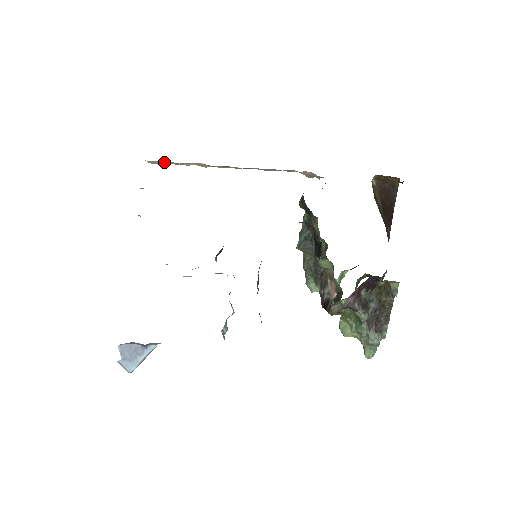
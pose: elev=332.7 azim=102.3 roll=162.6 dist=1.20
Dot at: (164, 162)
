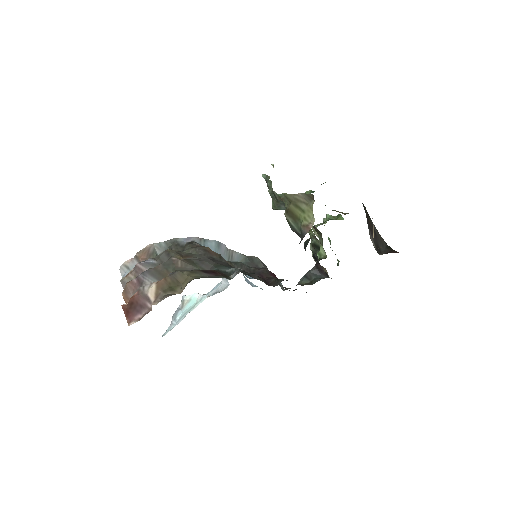
Dot at: occluded
